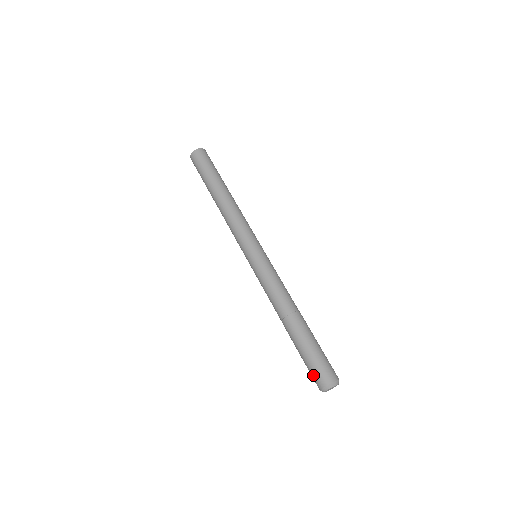
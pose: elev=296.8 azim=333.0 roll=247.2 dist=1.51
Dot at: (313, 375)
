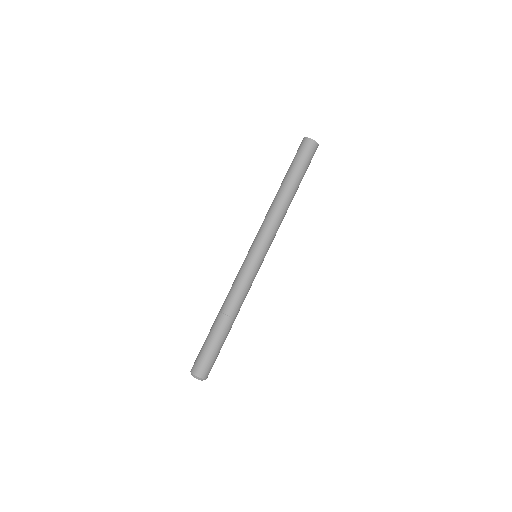
Dot at: occluded
